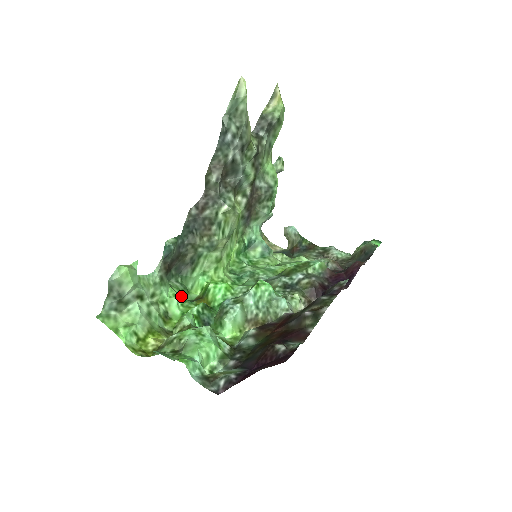
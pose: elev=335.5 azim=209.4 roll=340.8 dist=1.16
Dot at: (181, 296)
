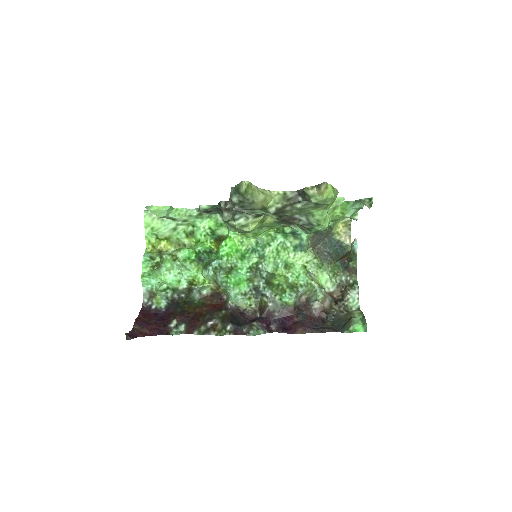
Dot at: (214, 228)
